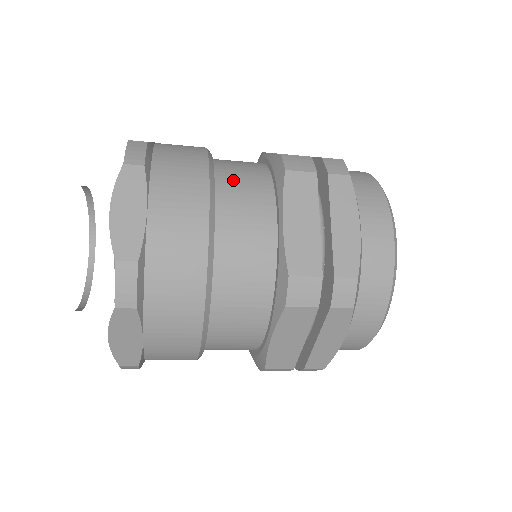
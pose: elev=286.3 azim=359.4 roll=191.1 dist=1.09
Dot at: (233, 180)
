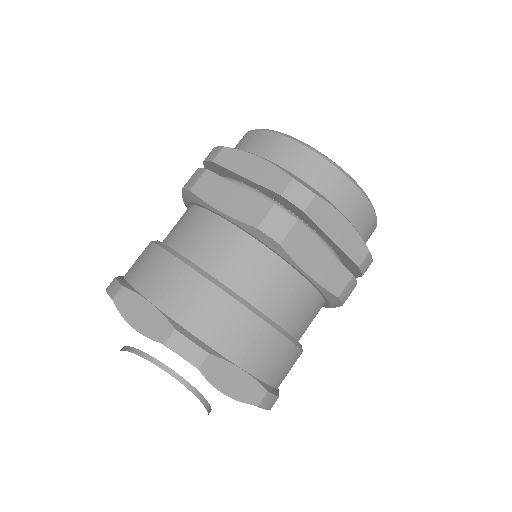
Dot at: (177, 233)
